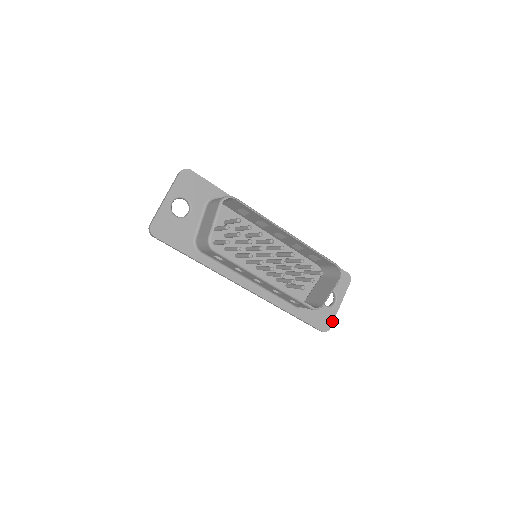
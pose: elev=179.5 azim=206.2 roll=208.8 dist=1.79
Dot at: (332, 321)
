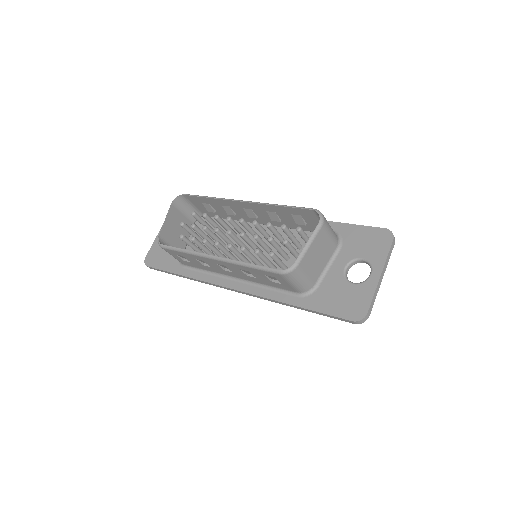
Dot at: (369, 302)
